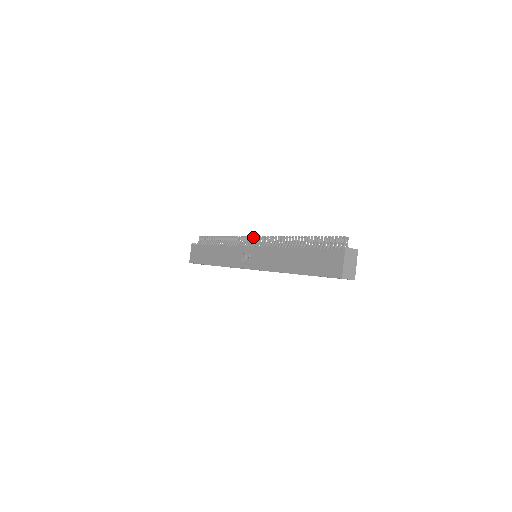
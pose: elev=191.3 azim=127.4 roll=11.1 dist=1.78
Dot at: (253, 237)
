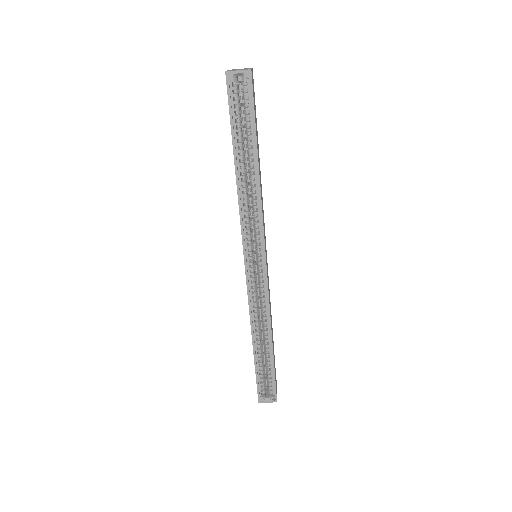
Dot at: occluded
